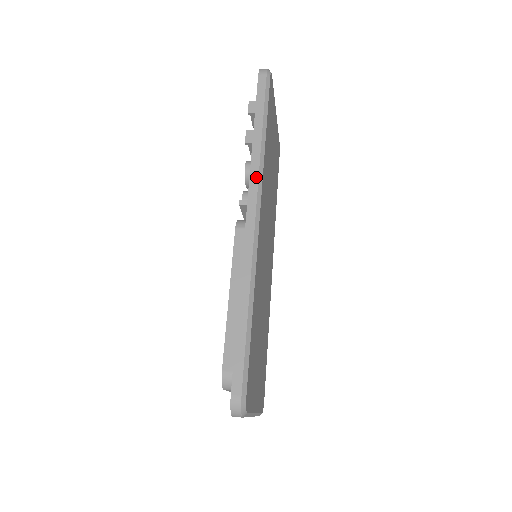
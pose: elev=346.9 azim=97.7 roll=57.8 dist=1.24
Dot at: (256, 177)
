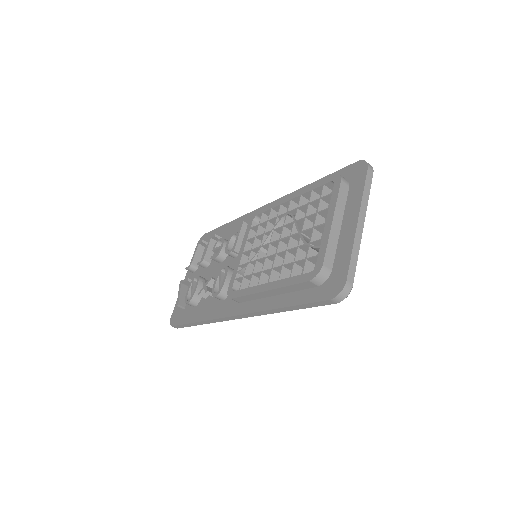
Dot at: occluded
